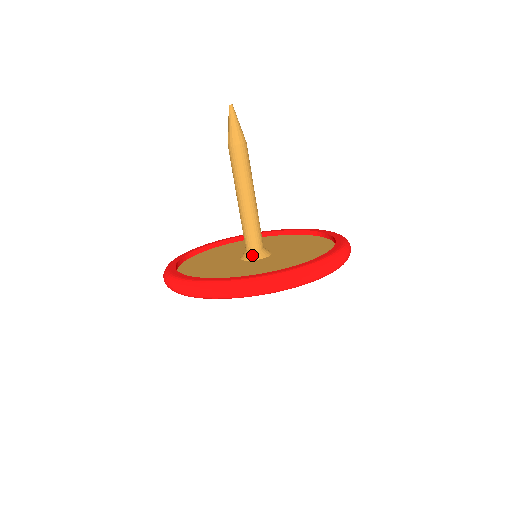
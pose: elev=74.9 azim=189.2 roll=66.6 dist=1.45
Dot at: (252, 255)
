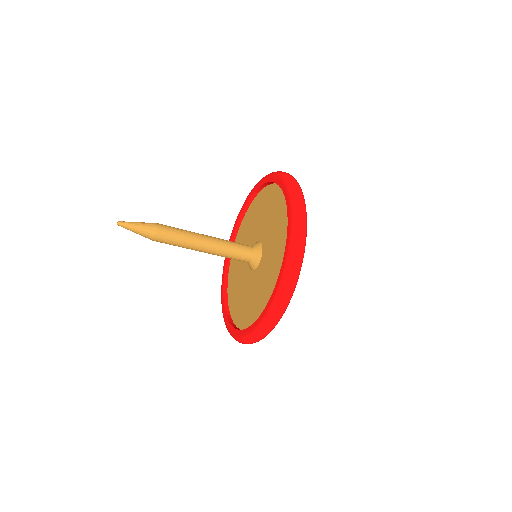
Dot at: (251, 266)
